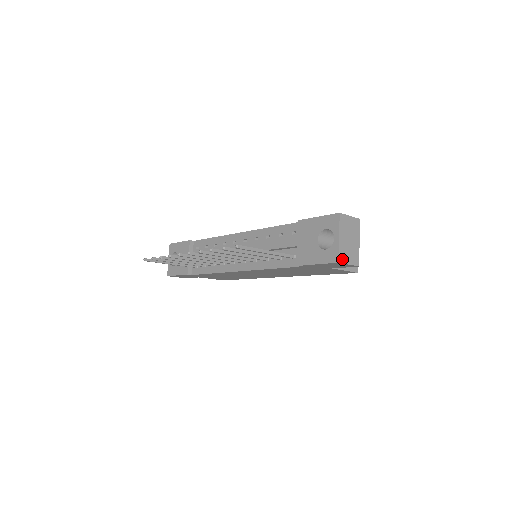
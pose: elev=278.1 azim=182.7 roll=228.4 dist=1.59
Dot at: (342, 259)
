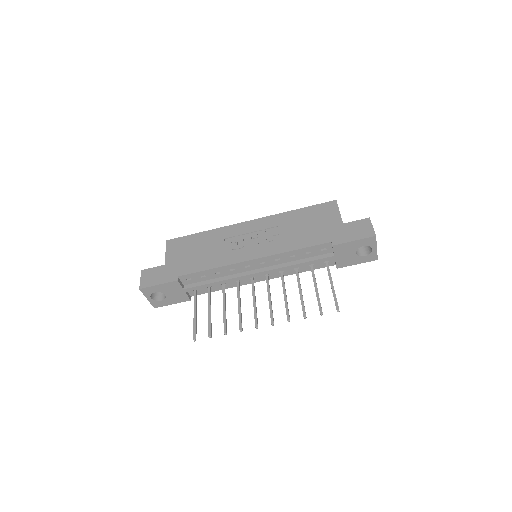
Dot at: occluded
